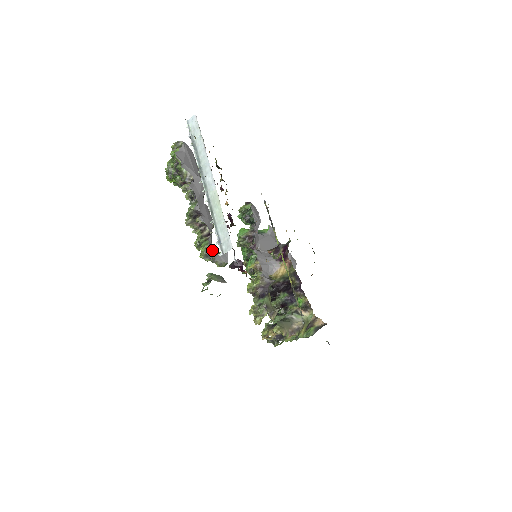
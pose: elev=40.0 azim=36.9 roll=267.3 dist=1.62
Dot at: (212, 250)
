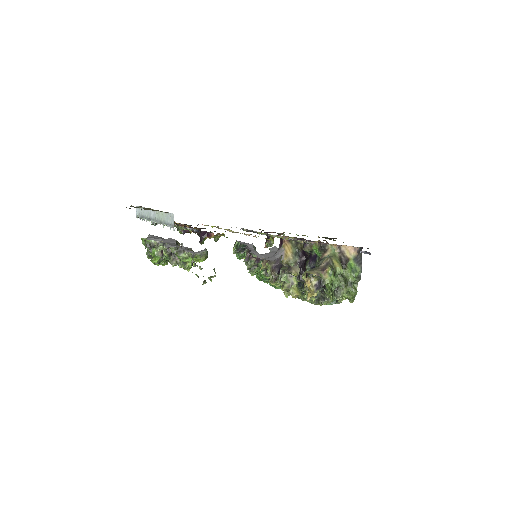
Dot at: (186, 250)
